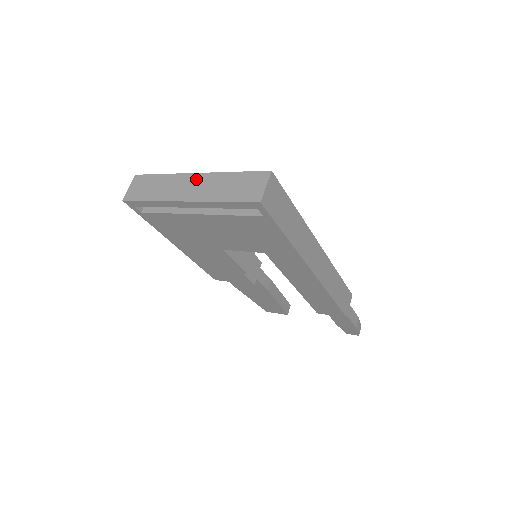
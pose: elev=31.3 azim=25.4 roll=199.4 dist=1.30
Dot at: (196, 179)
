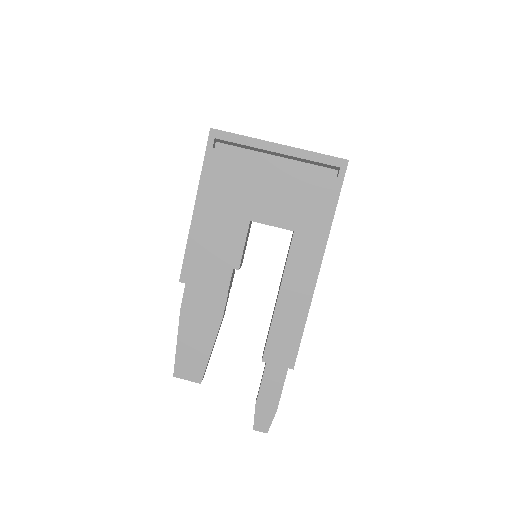
Dot at: occluded
